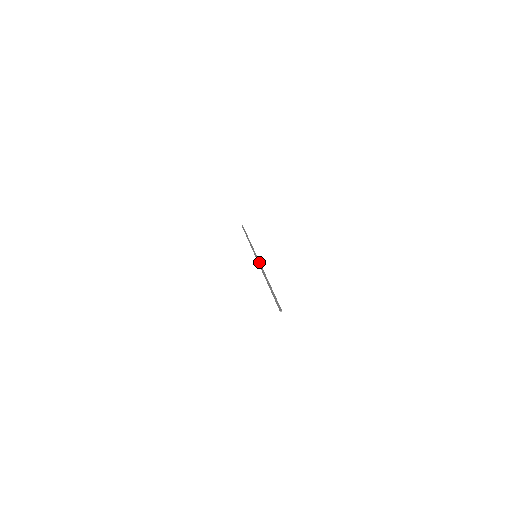
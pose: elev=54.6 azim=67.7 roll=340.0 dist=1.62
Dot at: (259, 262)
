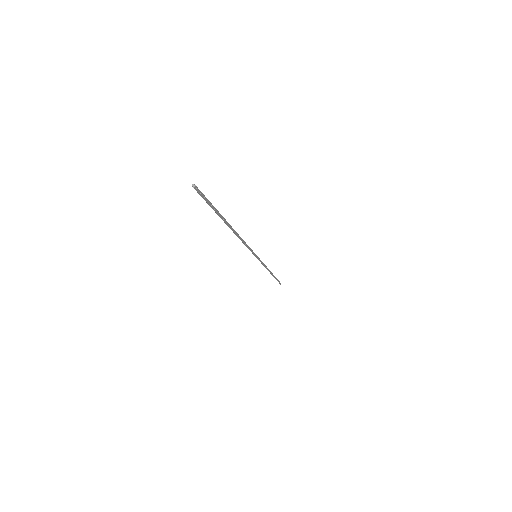
Dot at: (250, 248)
